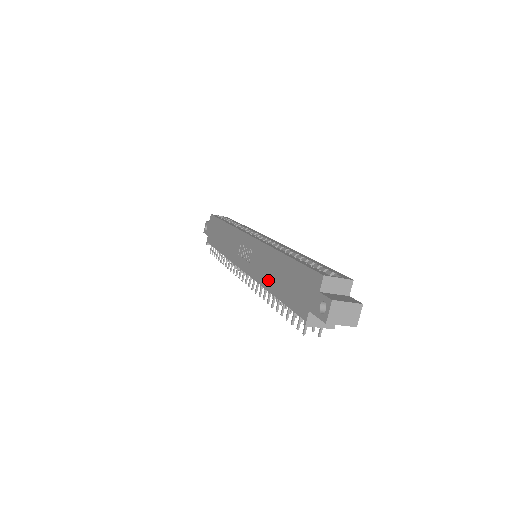
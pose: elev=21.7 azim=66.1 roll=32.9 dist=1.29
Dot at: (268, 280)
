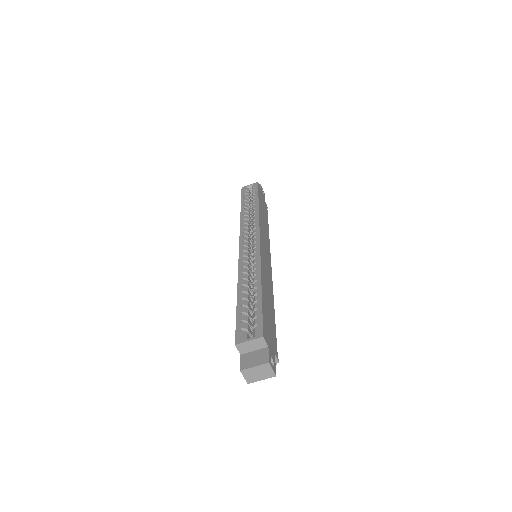
Dot at: occluded
